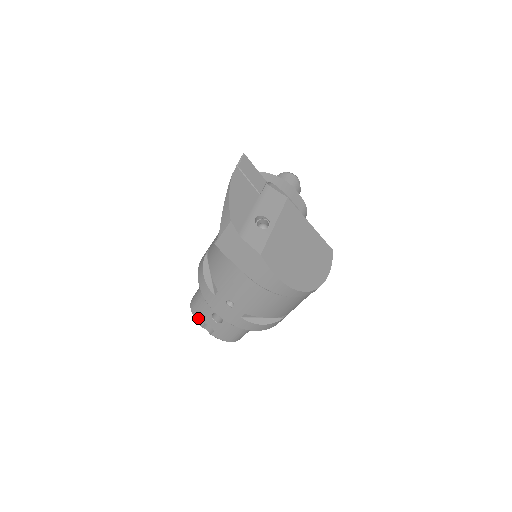
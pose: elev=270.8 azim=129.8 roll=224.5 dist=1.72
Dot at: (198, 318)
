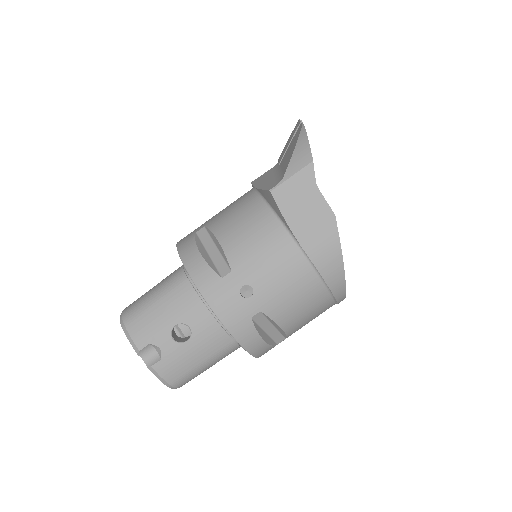
Dot at: (138, 335)
